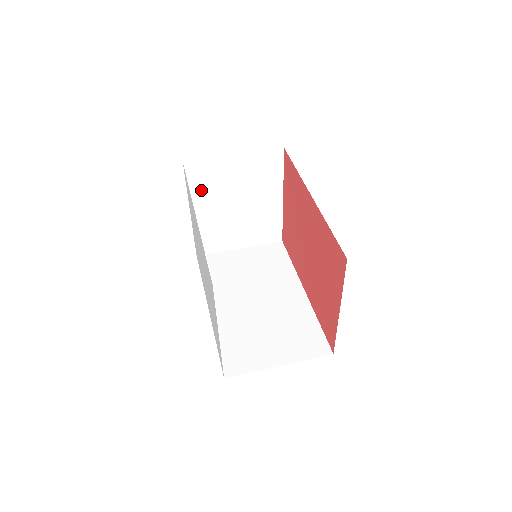
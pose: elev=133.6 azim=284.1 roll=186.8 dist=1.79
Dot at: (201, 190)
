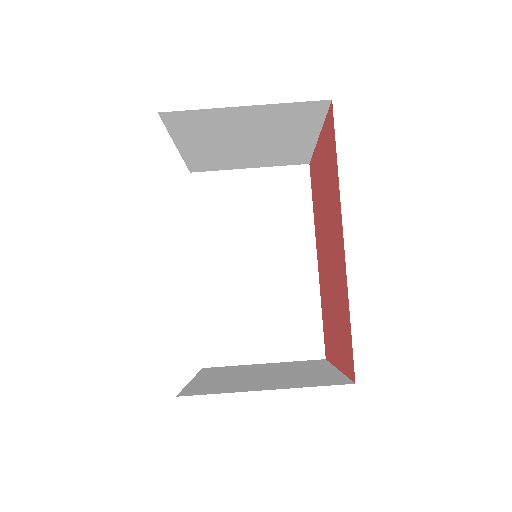
Dot at: (191, 133)
